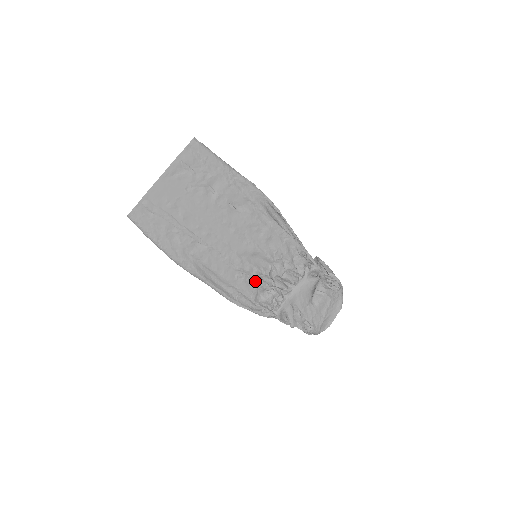
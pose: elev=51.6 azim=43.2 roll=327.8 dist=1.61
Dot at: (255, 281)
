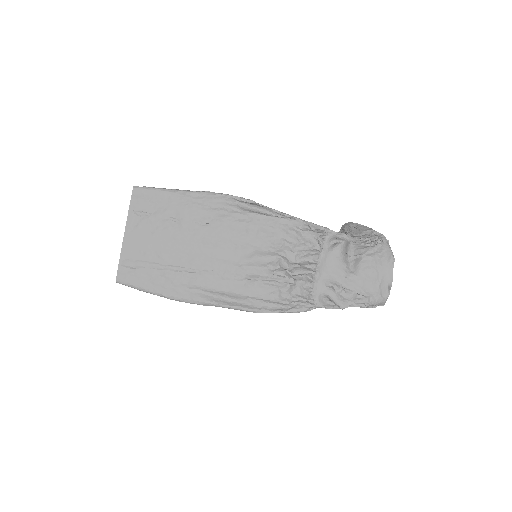
Dot at: (269, 281)
